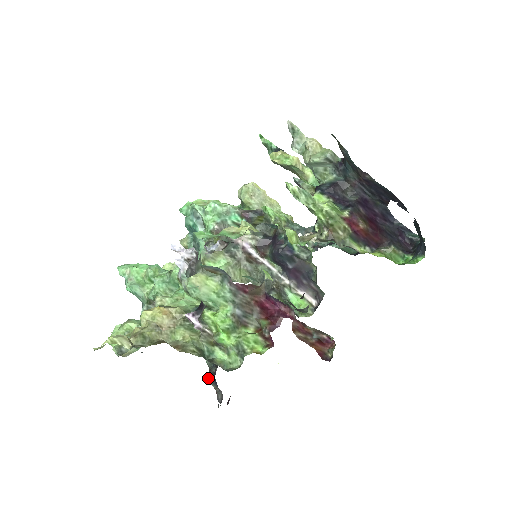
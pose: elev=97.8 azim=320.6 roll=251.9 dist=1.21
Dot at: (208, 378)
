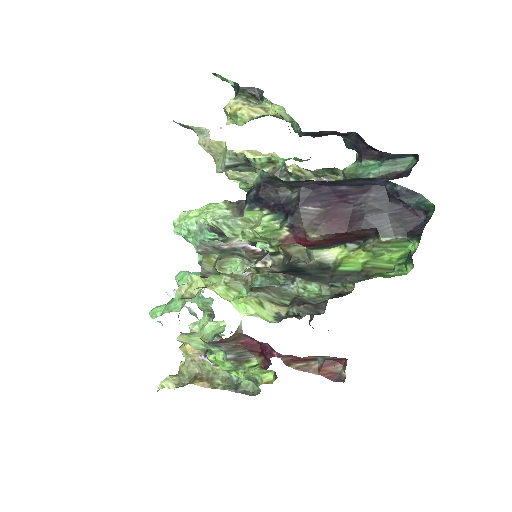
Dot at: (309, 324)
